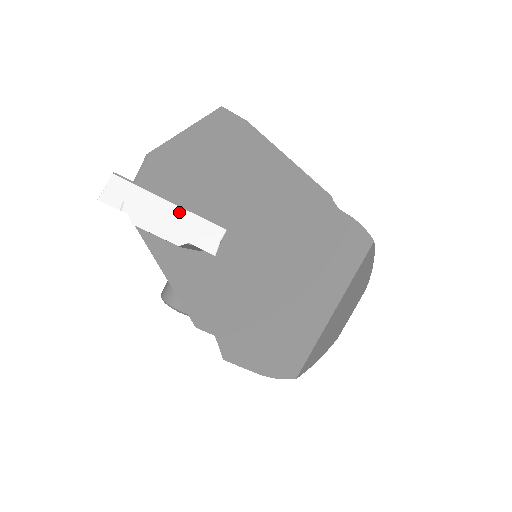
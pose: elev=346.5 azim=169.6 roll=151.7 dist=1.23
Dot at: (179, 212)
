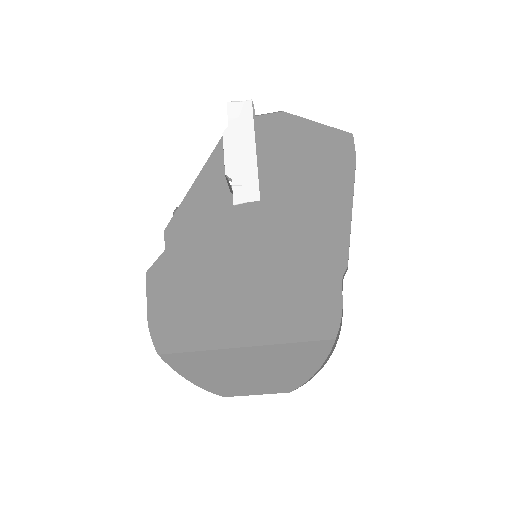
Dot at: (252, 158)
